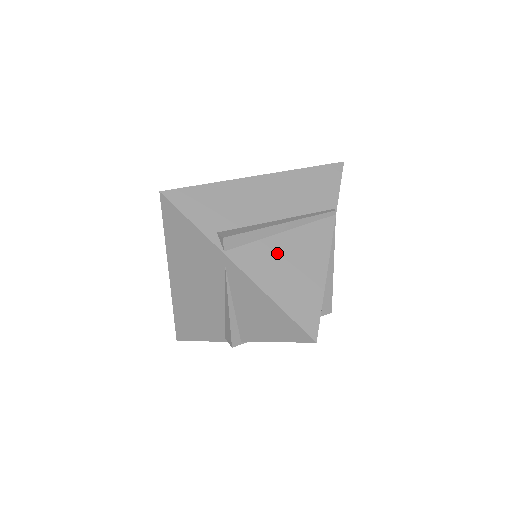
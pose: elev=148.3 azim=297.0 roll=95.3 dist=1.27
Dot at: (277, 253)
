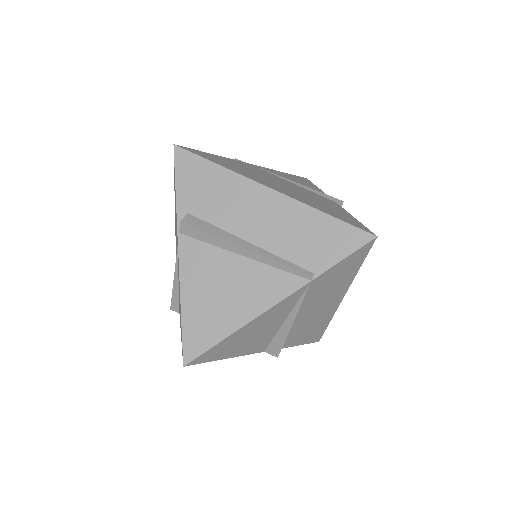
Dot at: (221, 270)
